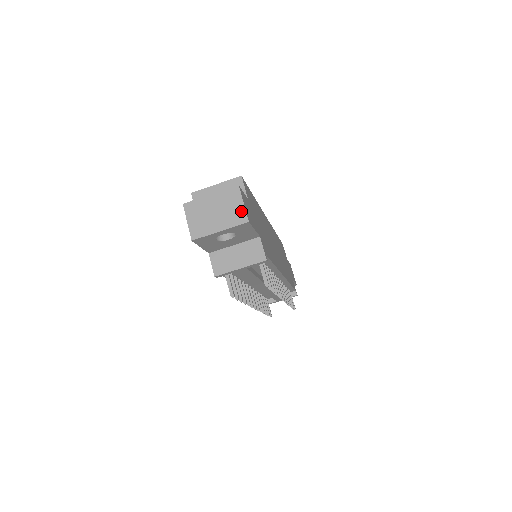
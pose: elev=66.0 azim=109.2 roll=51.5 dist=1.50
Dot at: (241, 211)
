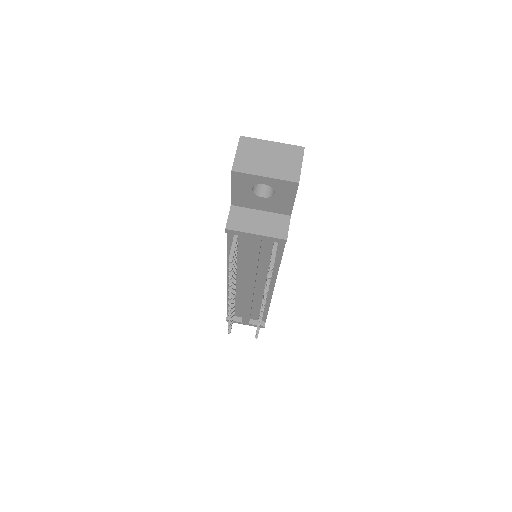
Dot at: (296, 170)
